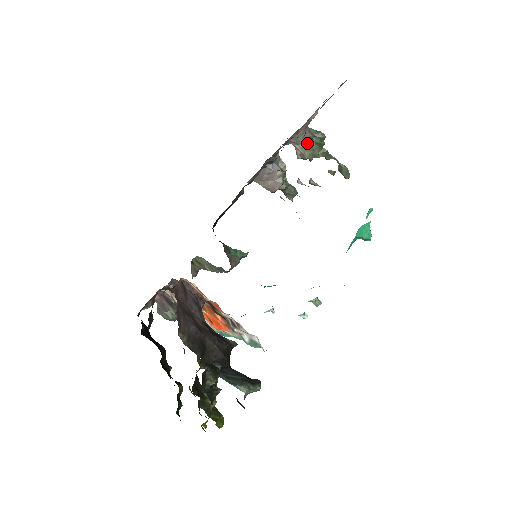
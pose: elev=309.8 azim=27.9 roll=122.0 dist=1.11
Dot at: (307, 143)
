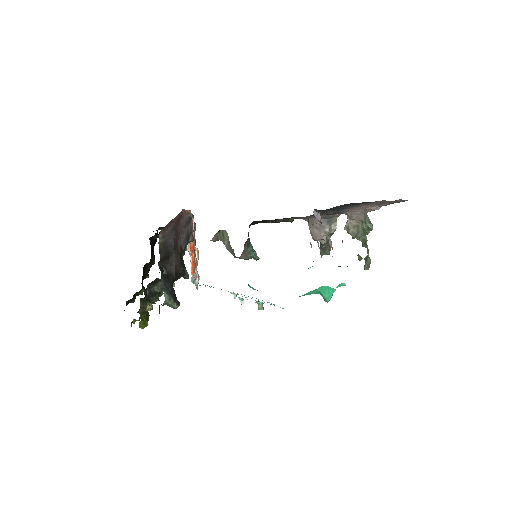
Dot at: (357, 223)
